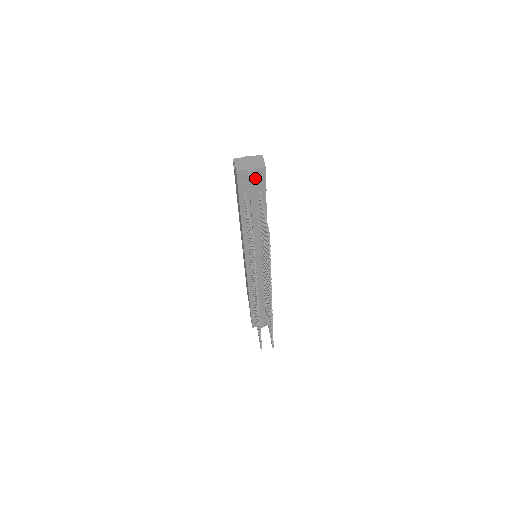
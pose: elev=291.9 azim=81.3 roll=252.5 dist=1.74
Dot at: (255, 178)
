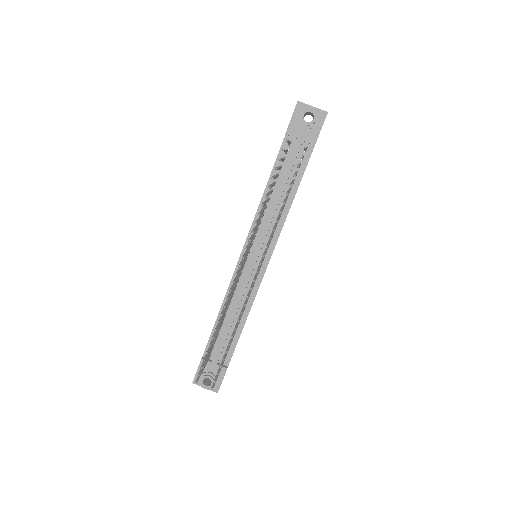
Dot at: (311, 121)
